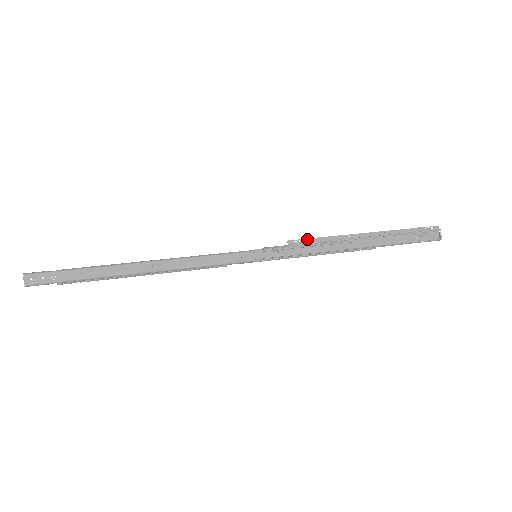
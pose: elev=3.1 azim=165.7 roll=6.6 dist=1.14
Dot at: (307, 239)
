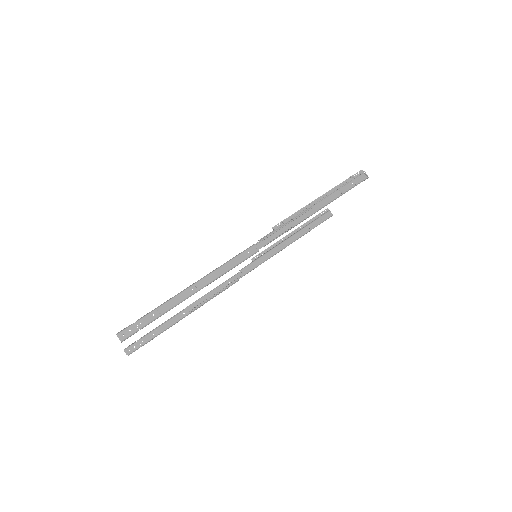
Dot at: (284, 220)
